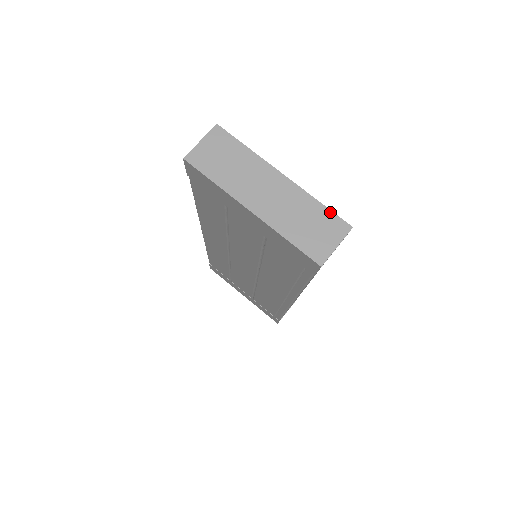
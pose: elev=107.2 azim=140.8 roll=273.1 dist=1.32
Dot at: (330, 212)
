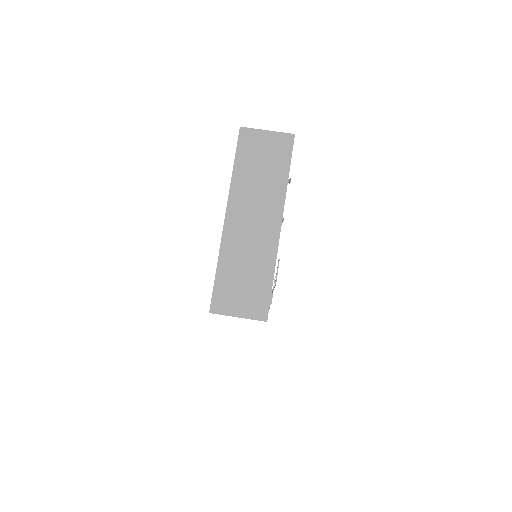
Dot at: (269, 291)
